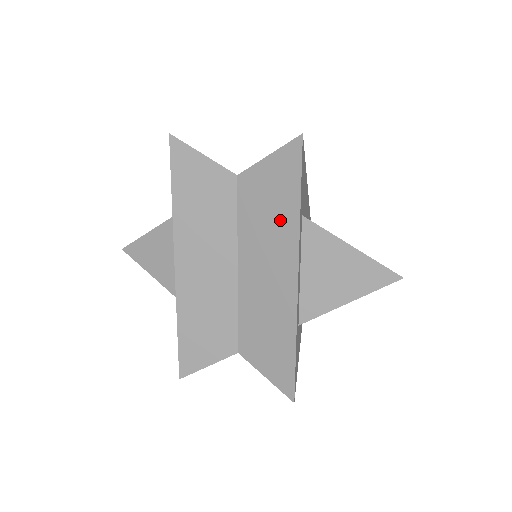
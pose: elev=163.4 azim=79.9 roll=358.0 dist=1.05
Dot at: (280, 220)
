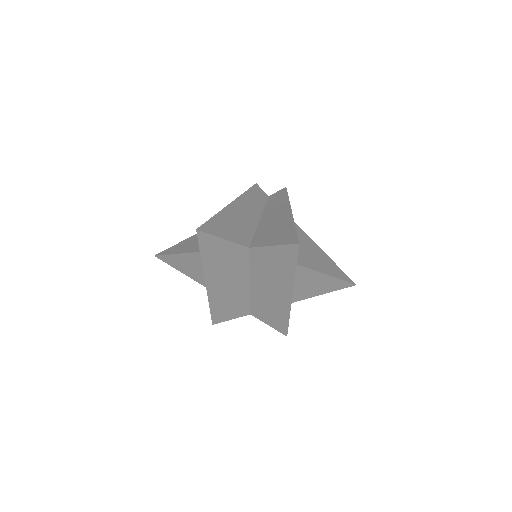
Dot at: (281, 274)
